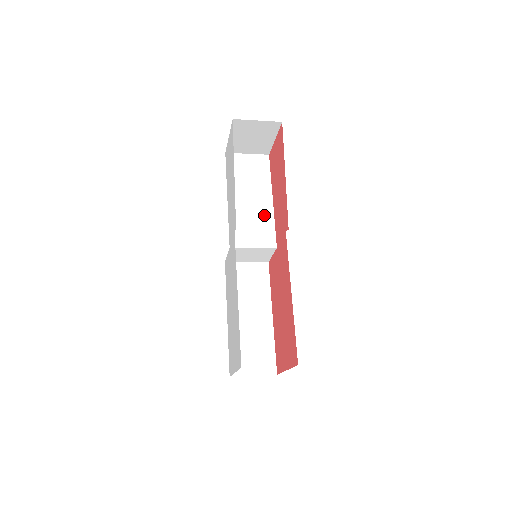
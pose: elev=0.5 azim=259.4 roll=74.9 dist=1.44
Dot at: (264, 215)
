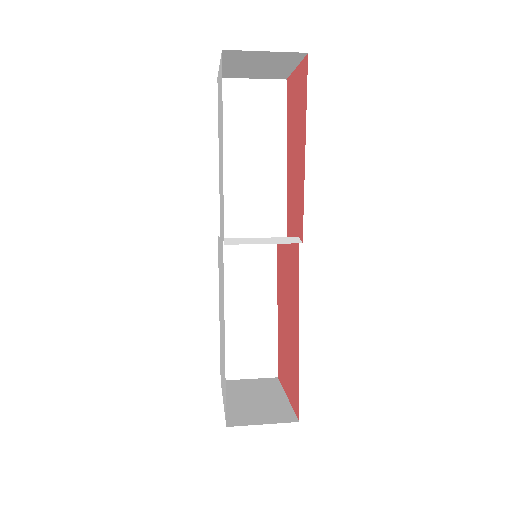
Dot at: (272, 186)
